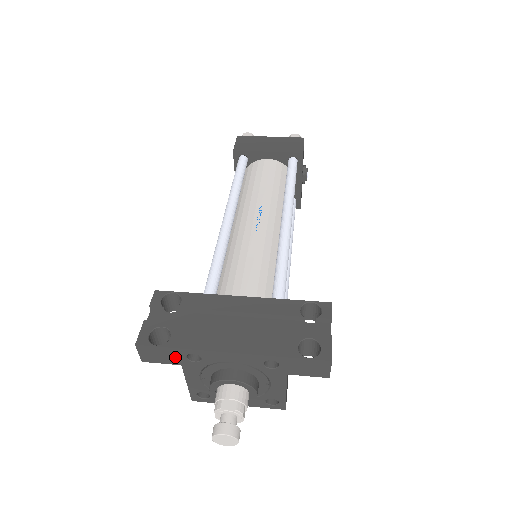
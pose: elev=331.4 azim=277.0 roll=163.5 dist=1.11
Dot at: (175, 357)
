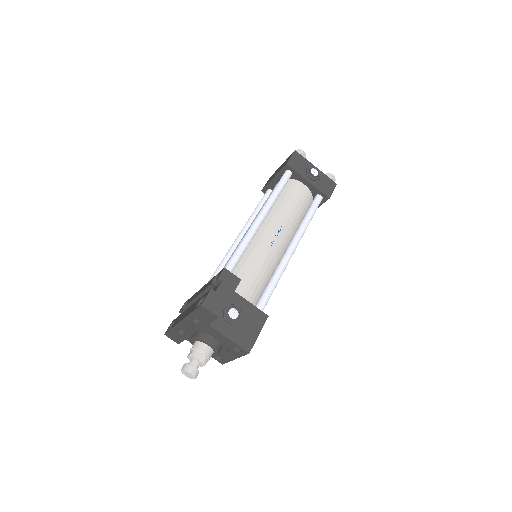
Dot at: (178, 335)
